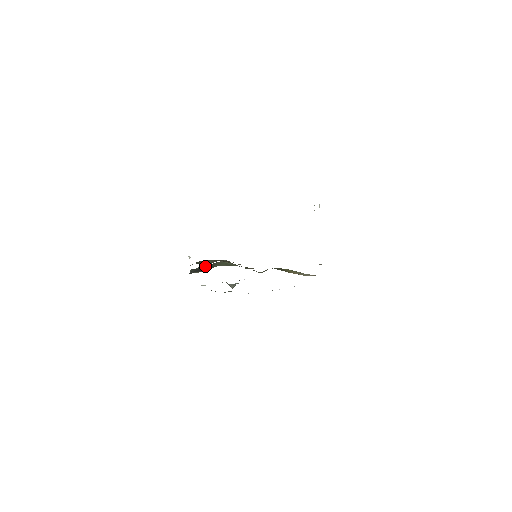
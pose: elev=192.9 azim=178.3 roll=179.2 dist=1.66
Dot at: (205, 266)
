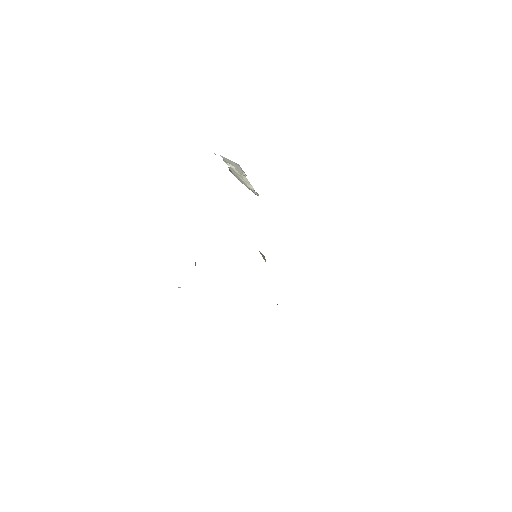
Dot at: occluded
